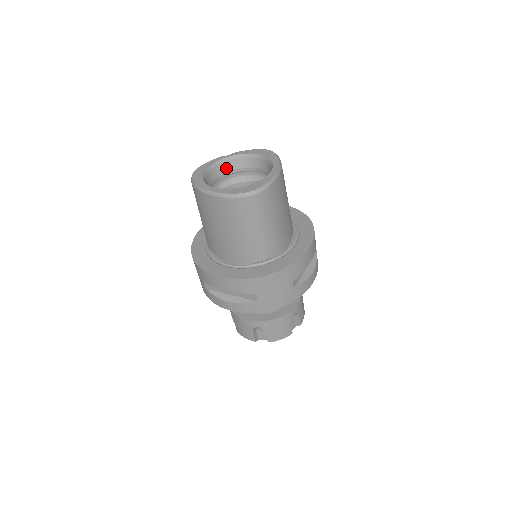
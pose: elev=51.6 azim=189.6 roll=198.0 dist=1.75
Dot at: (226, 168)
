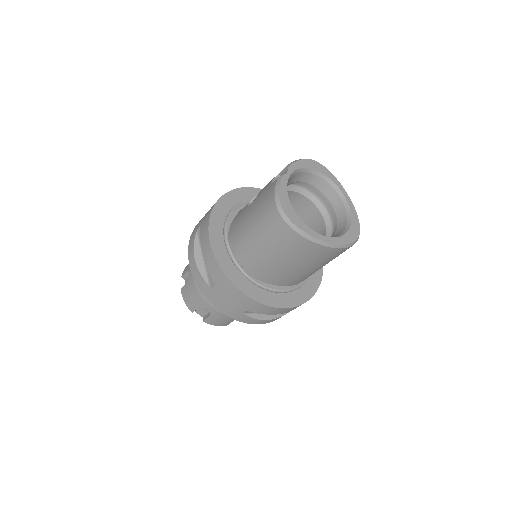
Dot at: occluded
